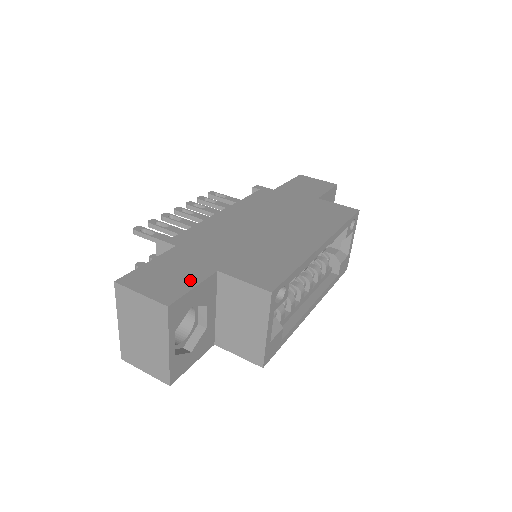
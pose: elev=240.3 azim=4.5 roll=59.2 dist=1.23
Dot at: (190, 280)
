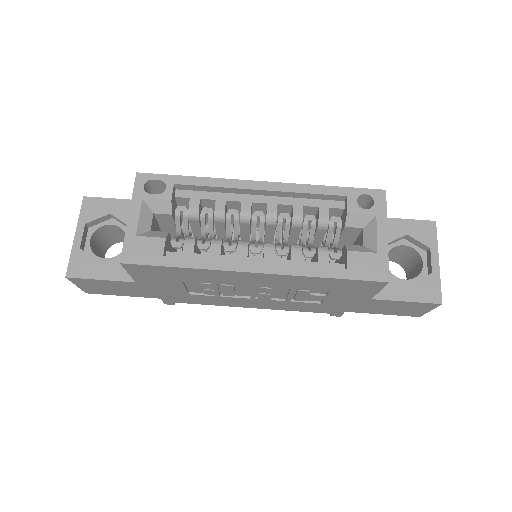
Dot at: occluded
